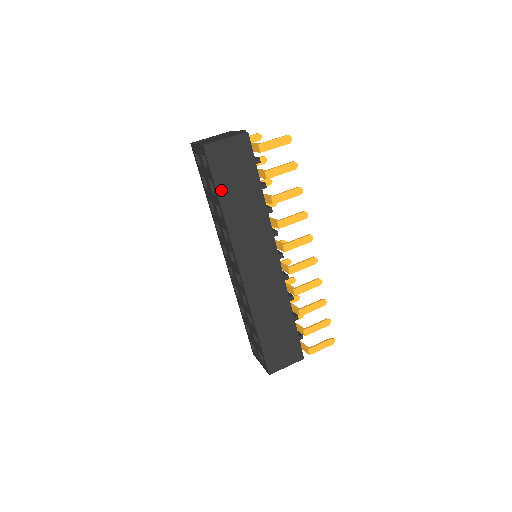
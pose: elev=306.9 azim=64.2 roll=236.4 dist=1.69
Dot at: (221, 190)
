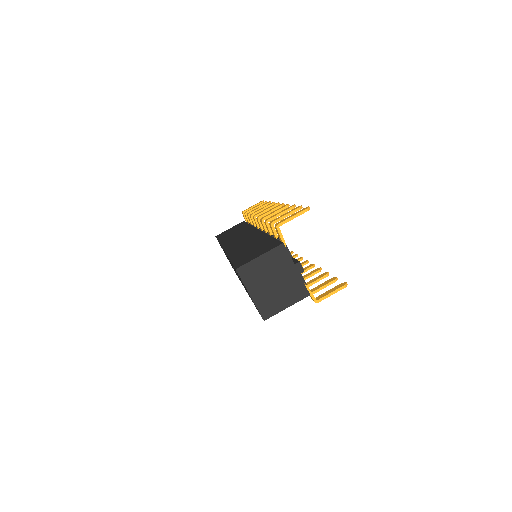
Dot at: occluded
